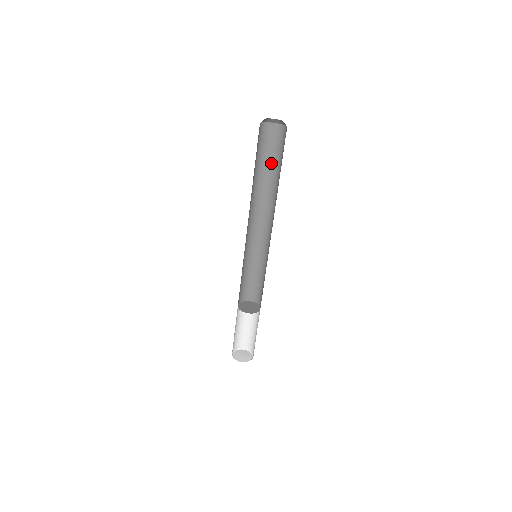
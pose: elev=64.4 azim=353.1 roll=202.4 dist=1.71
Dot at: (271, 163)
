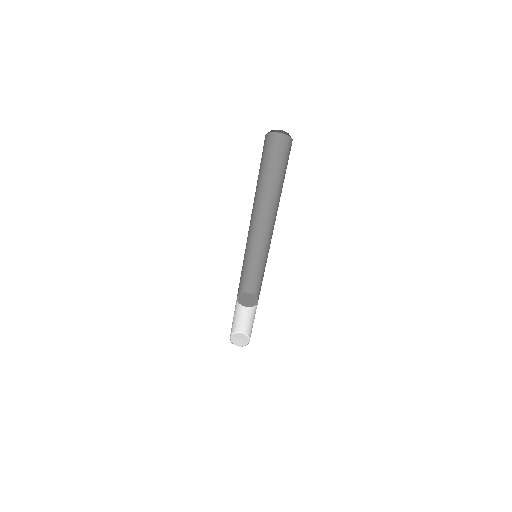
Dot at: (279, 172)
